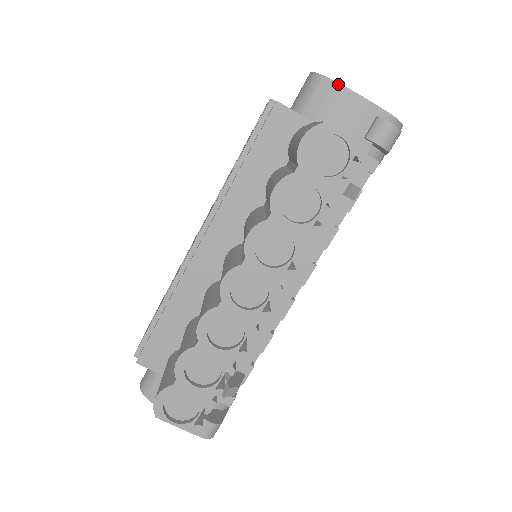
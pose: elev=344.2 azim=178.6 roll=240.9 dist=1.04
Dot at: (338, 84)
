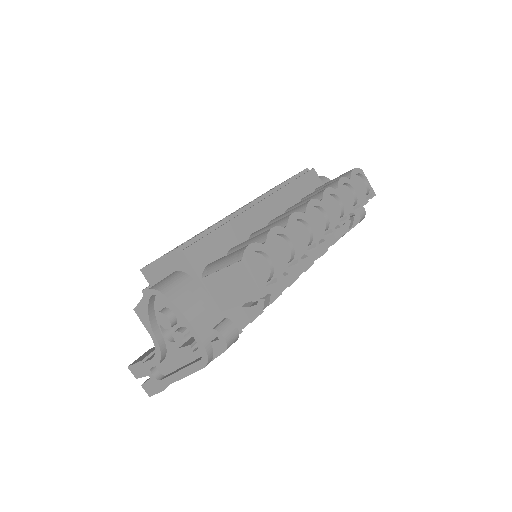
Dot at: occluded
